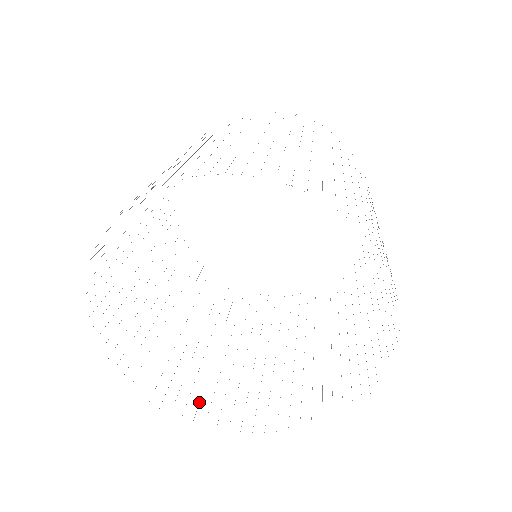
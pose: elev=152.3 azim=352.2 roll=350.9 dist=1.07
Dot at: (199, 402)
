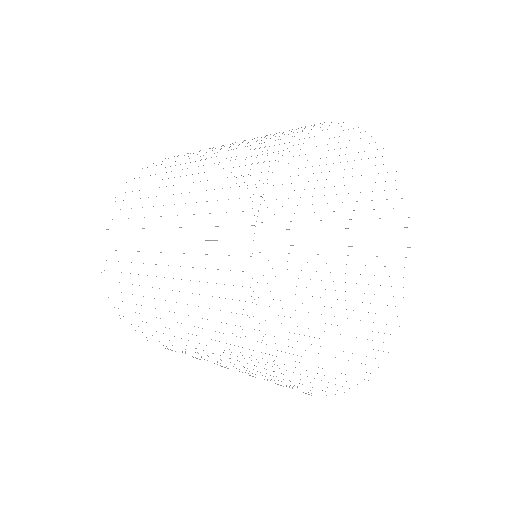
Dot at: occluded
